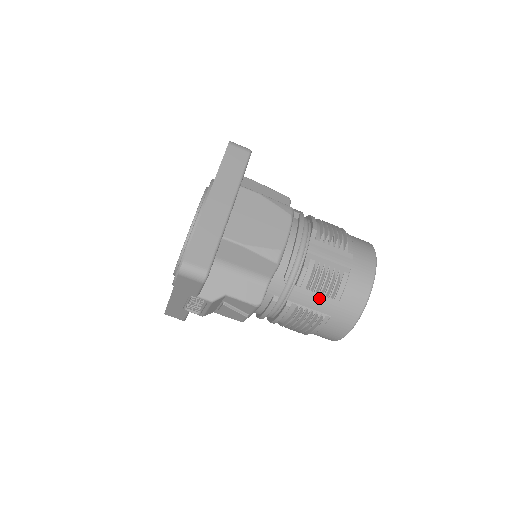
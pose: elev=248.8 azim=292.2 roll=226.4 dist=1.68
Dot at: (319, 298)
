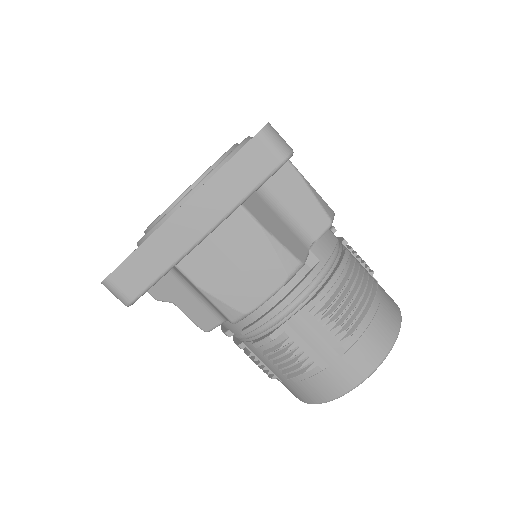
Dot at: (275, 365)
